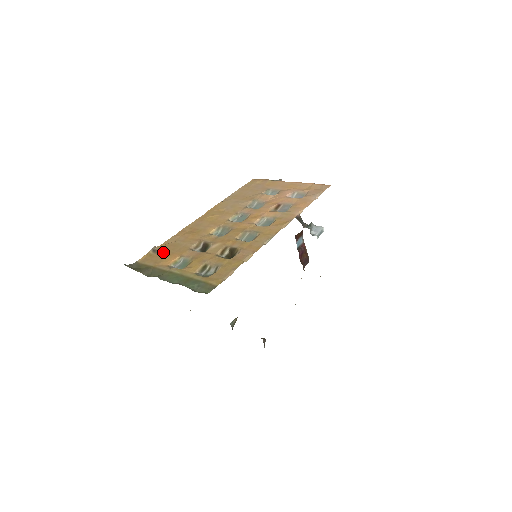
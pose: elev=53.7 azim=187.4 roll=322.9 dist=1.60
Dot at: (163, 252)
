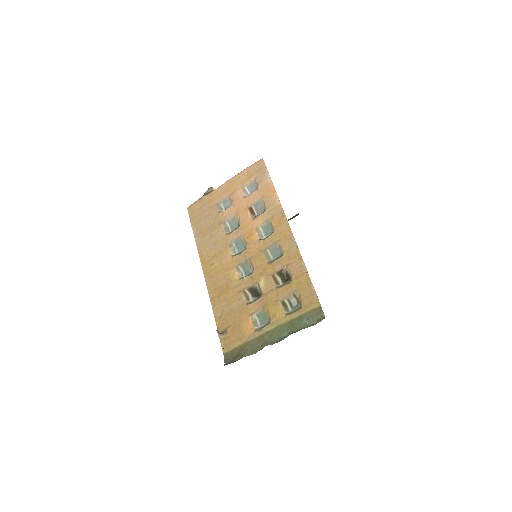
Dot at: (231, 327)
